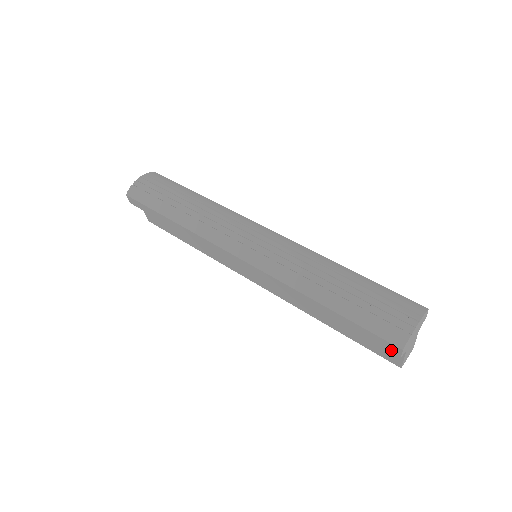
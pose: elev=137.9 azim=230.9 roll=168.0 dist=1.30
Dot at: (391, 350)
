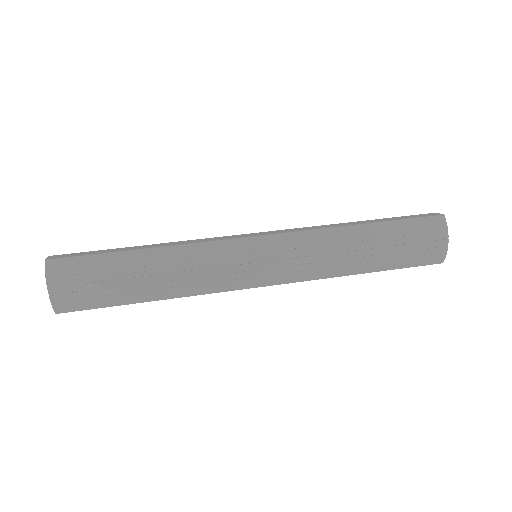
Dot at: occluded
